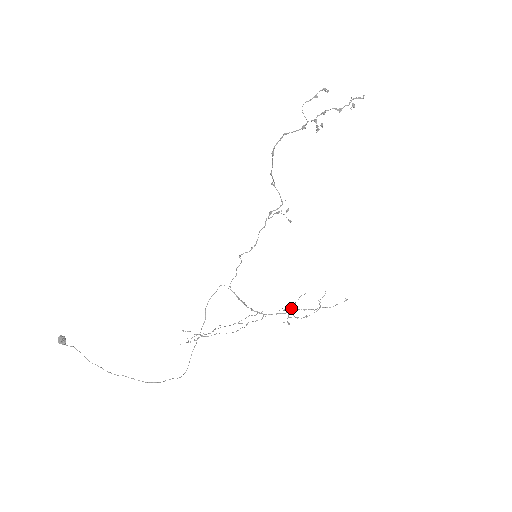
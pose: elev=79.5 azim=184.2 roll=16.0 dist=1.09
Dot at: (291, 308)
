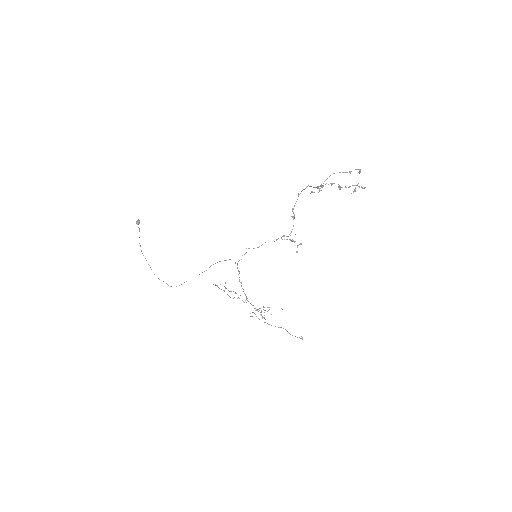
Dot at: occluded
